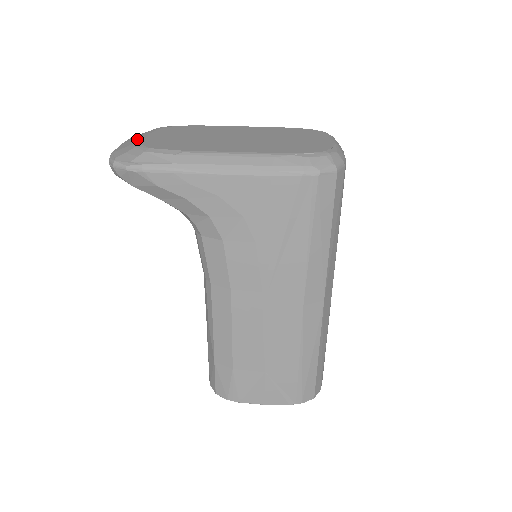
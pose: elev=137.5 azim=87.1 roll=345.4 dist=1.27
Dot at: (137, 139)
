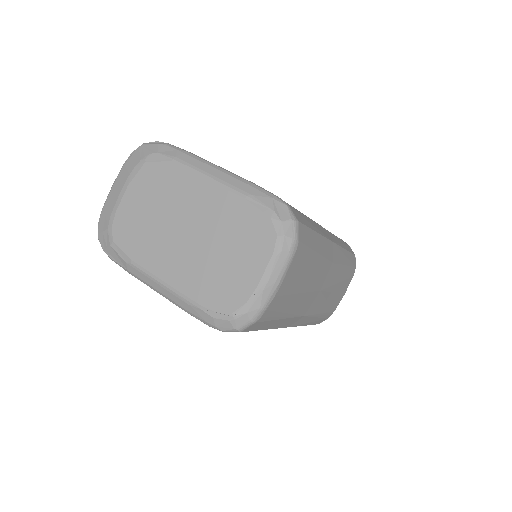
Dot at: (115, 200)
